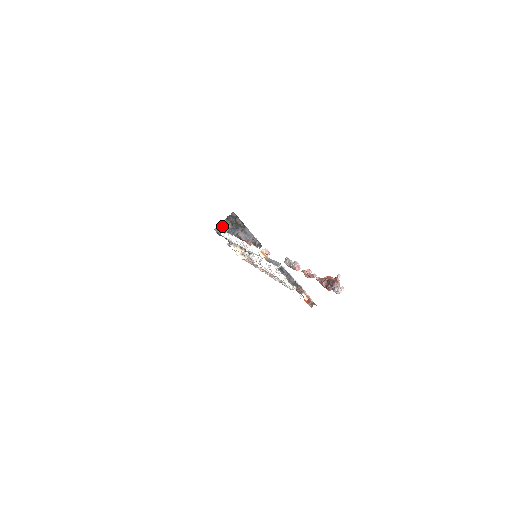
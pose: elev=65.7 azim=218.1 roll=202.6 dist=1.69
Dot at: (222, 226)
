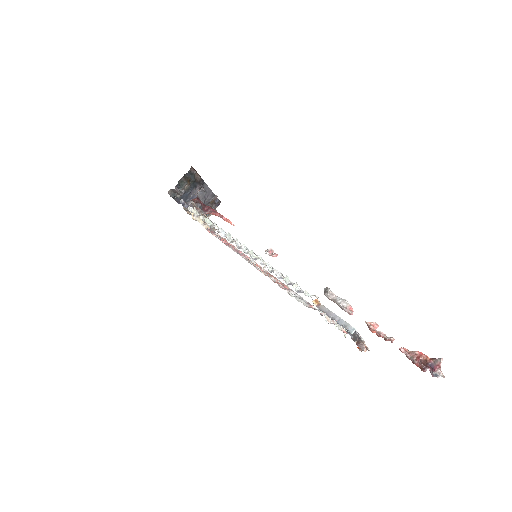
Dot at: (178, 187)
